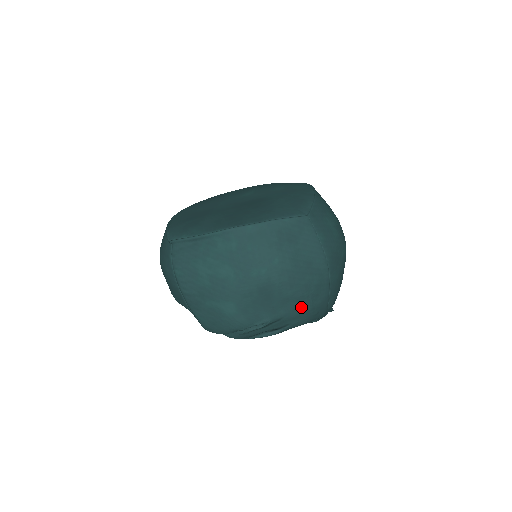
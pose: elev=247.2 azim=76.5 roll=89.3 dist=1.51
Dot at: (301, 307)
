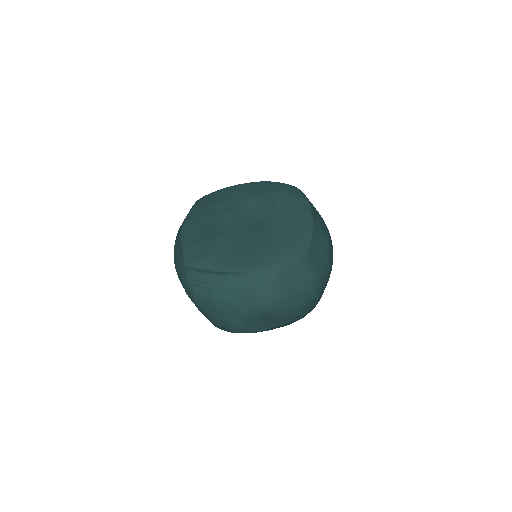
Dot at: (293, 320)
